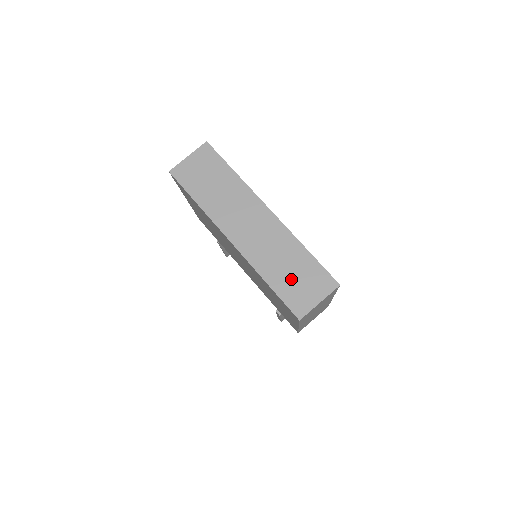
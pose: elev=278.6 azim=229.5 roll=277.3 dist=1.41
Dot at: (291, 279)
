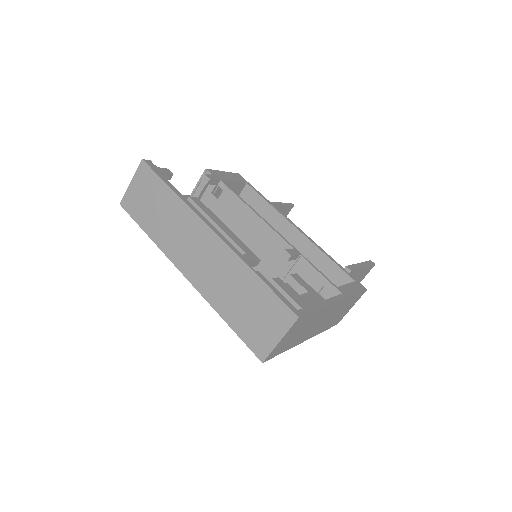
Dot at: (246, 314)
